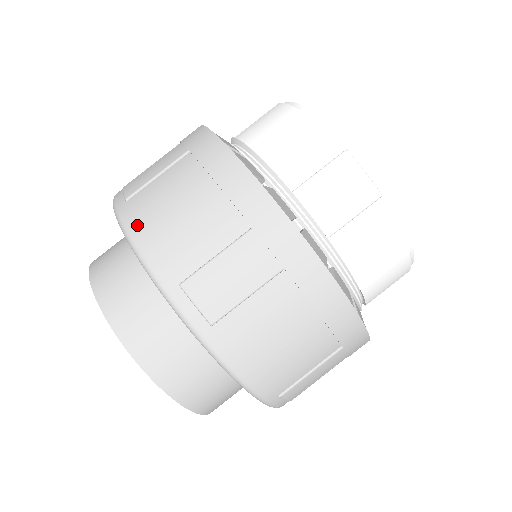
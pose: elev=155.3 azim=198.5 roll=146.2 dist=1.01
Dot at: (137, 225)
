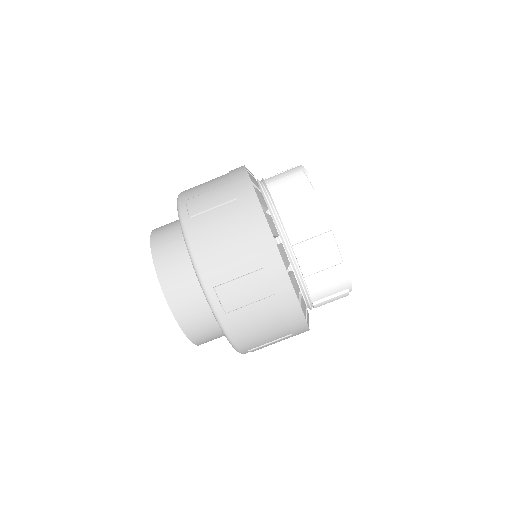
Dot at: occluded
